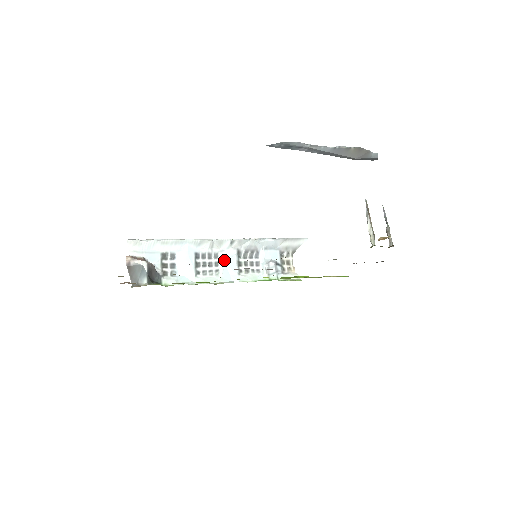
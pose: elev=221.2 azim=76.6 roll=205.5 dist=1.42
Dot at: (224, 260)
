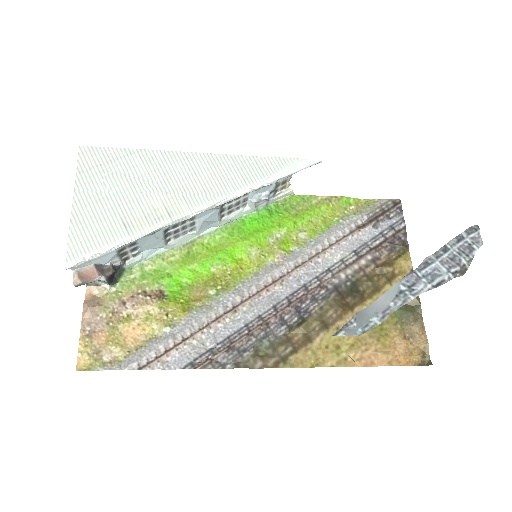
Dot at: (203, 218)
